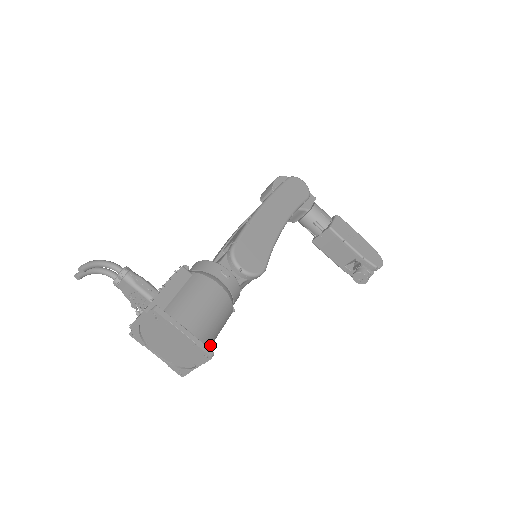
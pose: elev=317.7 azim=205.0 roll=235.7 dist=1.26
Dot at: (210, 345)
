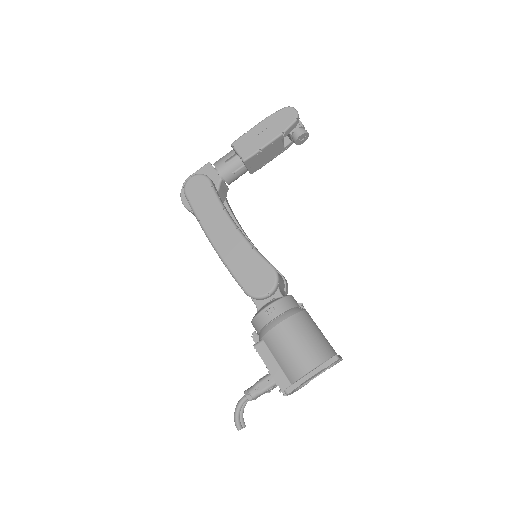
Dot at: (327, 345)
